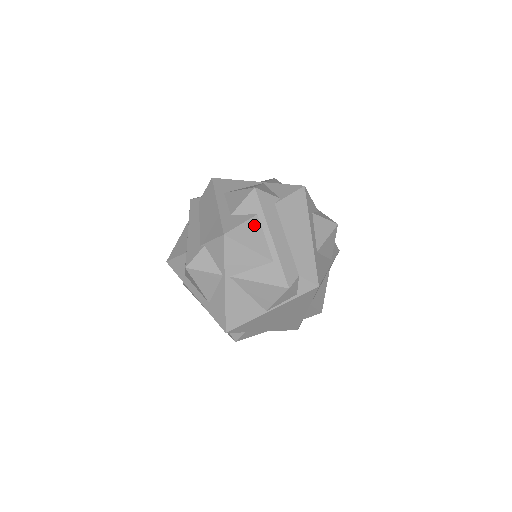
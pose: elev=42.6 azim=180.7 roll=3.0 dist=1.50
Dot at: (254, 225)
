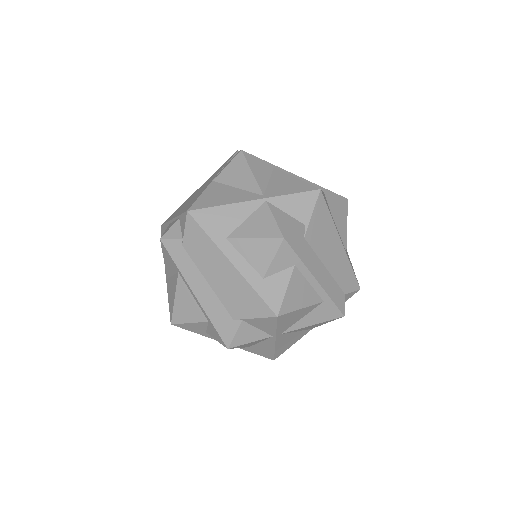
Dot at: (297, 280)
